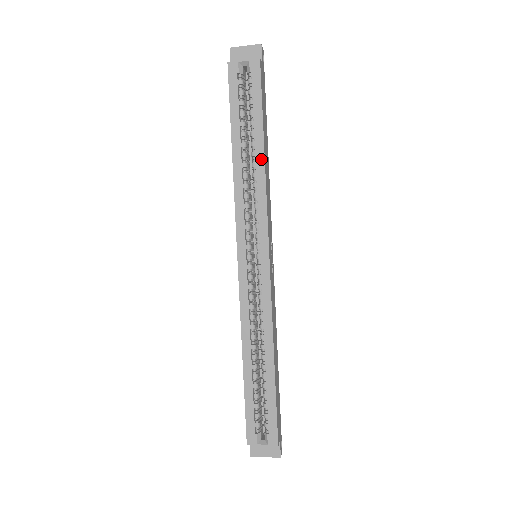
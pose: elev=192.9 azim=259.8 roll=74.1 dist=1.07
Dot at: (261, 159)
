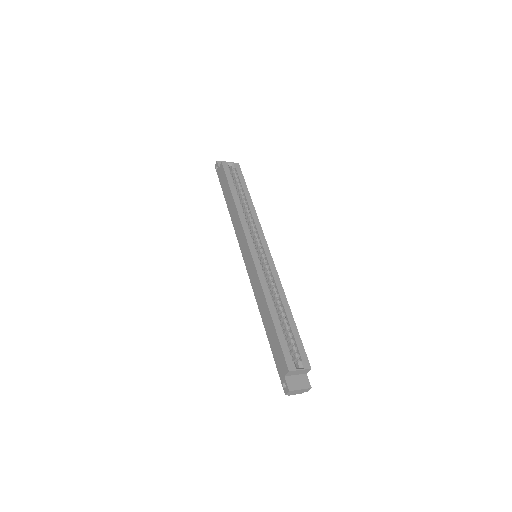
Dot at: (251, 203)
